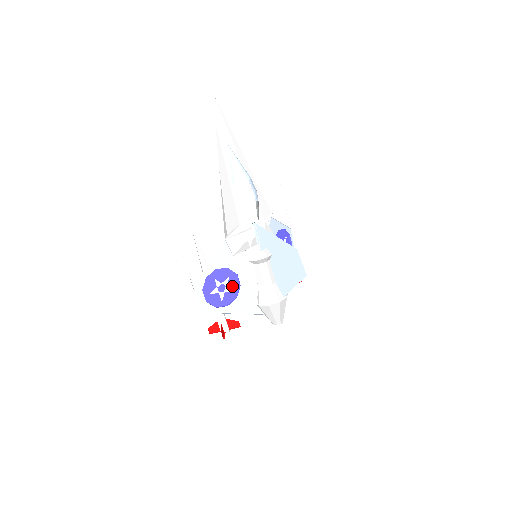
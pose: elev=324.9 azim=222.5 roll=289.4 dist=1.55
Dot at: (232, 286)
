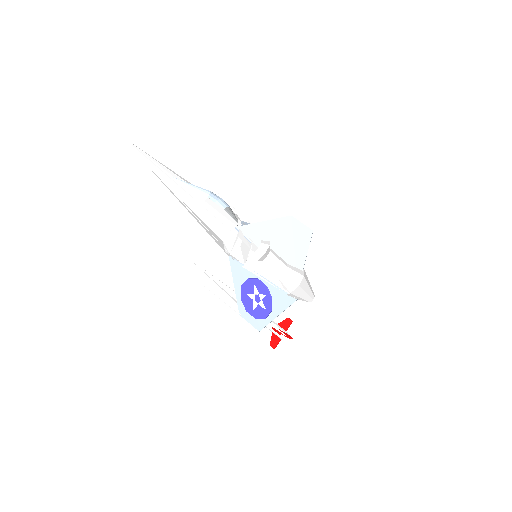
Dot at: (262, 292)
